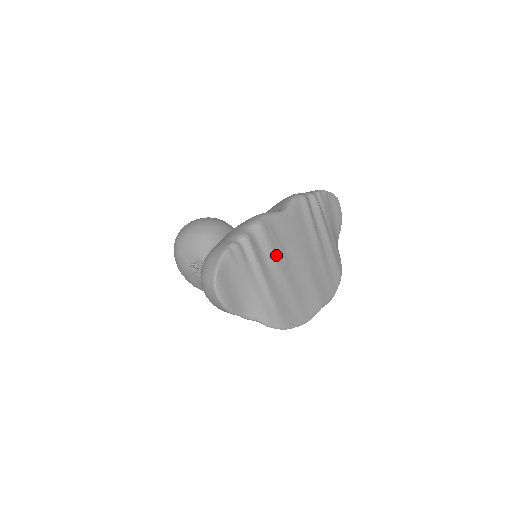
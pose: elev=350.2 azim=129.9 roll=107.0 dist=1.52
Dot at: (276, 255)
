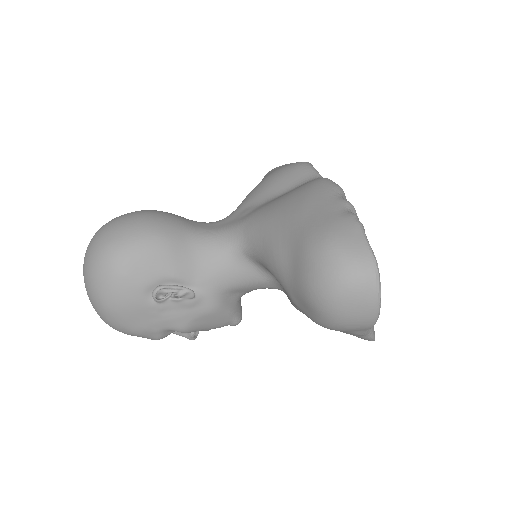
Dot at: occluded
